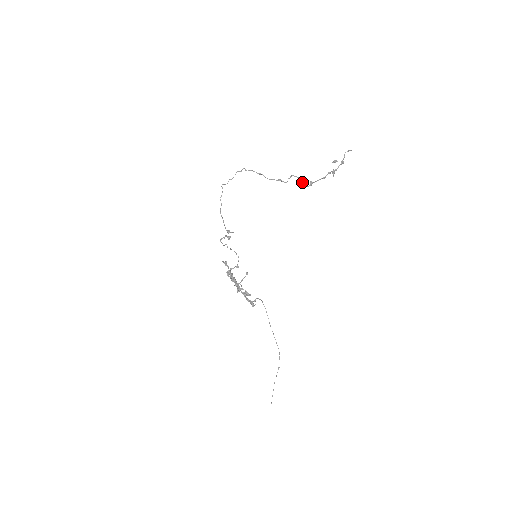
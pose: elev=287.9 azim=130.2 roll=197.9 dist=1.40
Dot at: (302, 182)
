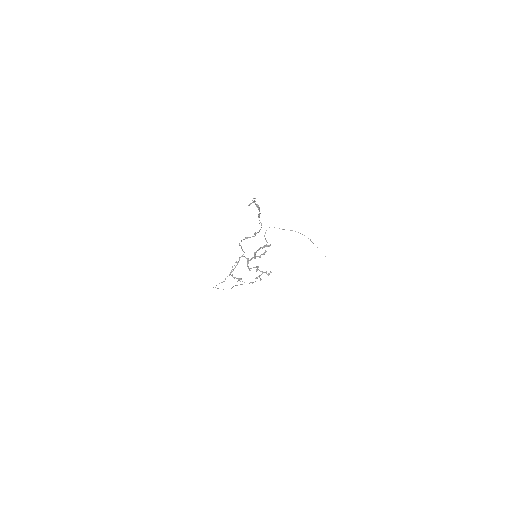
Dot at: occluded
